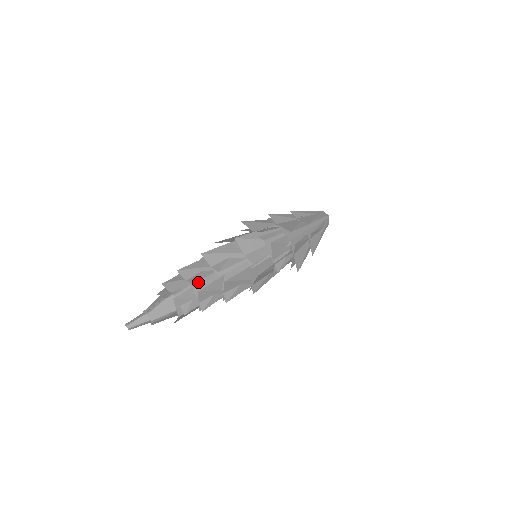
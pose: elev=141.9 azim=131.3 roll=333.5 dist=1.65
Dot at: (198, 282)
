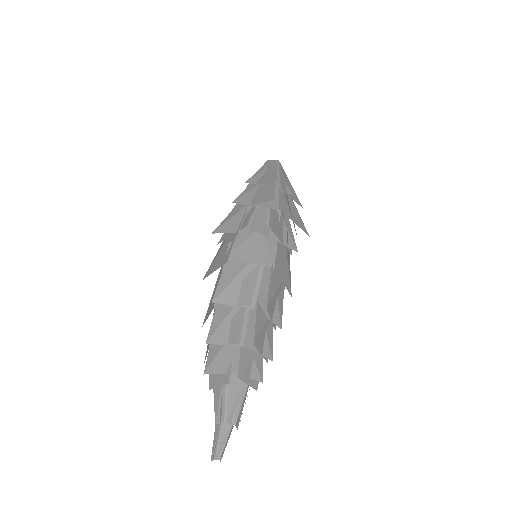
Dot at: (241, 334)
